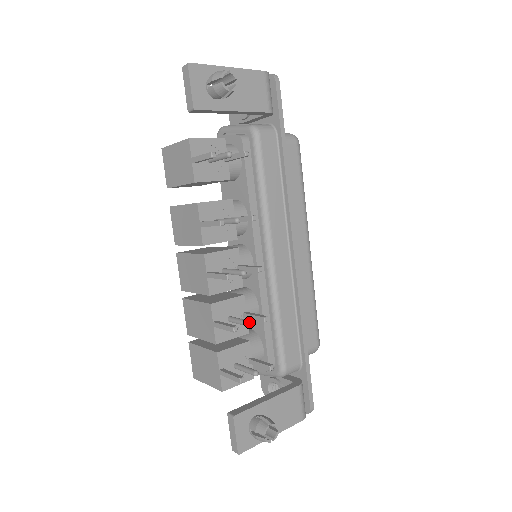
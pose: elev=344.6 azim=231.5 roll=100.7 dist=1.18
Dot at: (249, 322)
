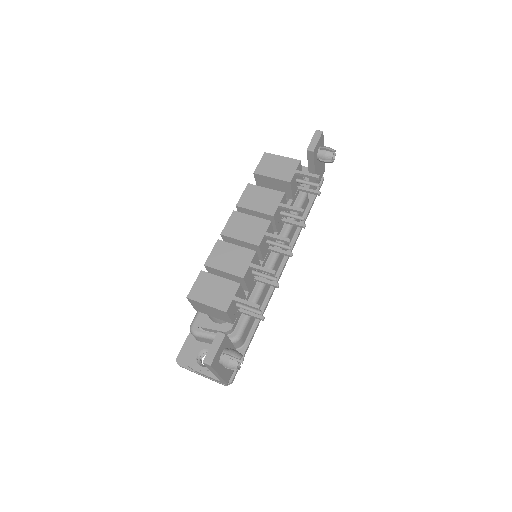
Dot at: occluded
